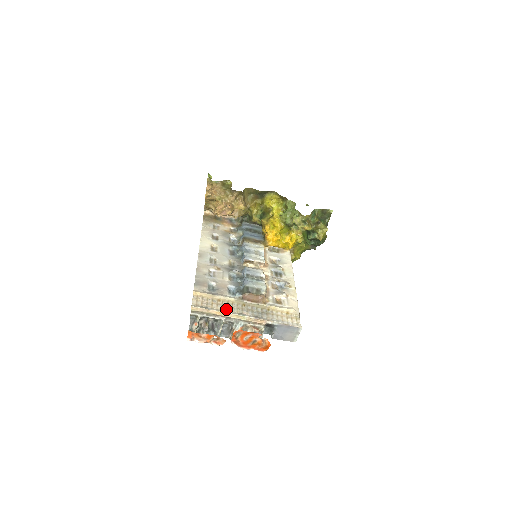
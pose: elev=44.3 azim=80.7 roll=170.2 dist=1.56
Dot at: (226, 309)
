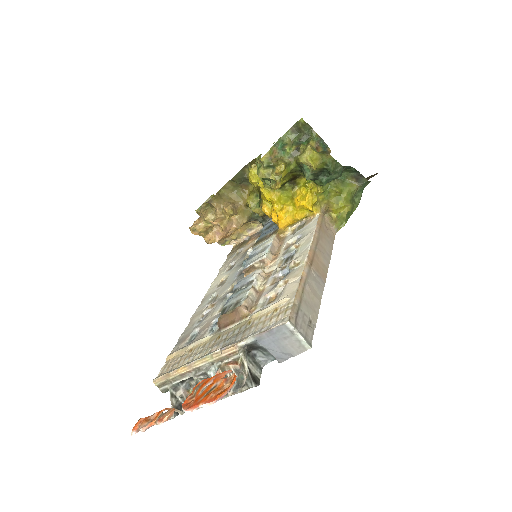
Dot at: (192, 358)
